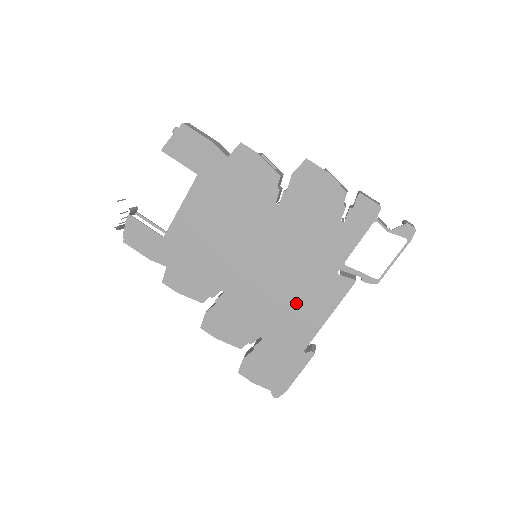
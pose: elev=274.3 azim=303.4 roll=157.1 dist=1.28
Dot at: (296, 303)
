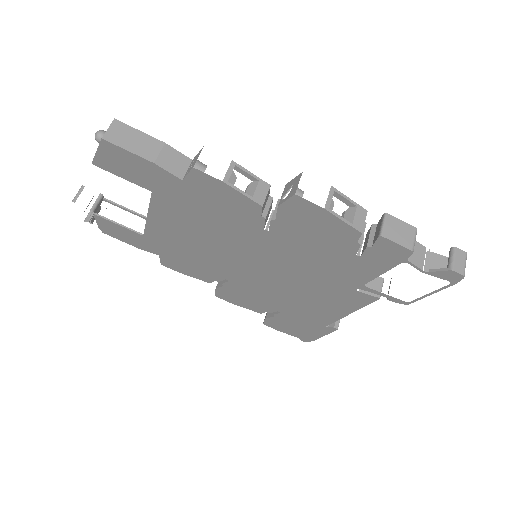
Dot at: (311, 300)
